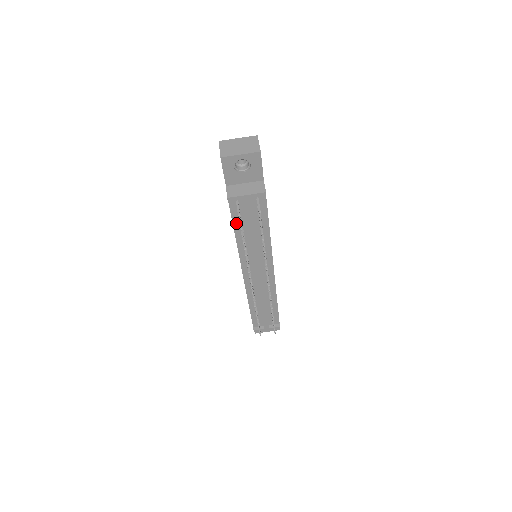
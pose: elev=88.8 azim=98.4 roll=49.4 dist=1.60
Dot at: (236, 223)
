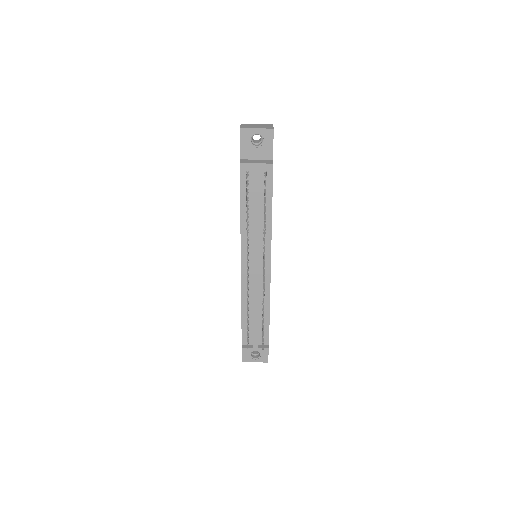
Dot at: (243, 197)
